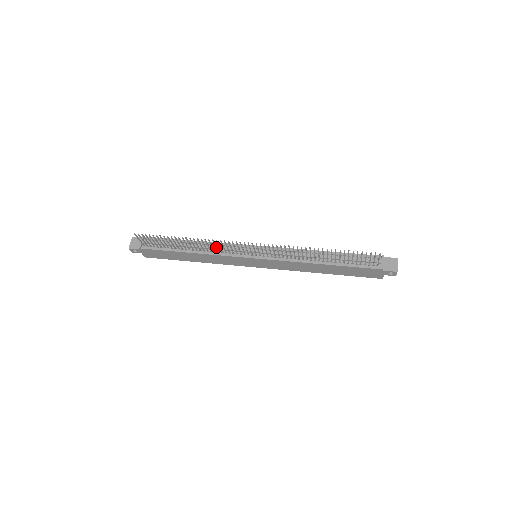
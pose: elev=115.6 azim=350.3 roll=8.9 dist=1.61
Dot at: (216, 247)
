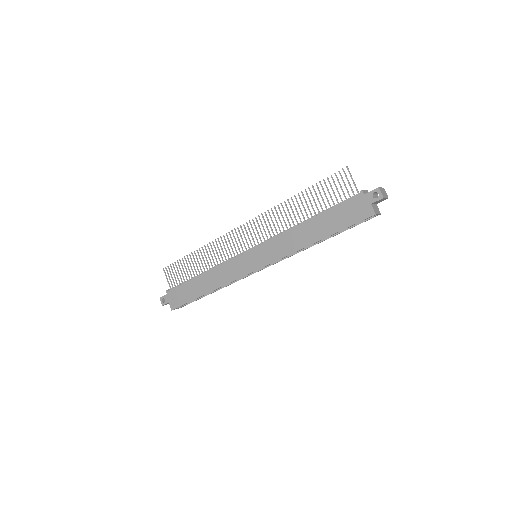
Dot at: (220, 253)
